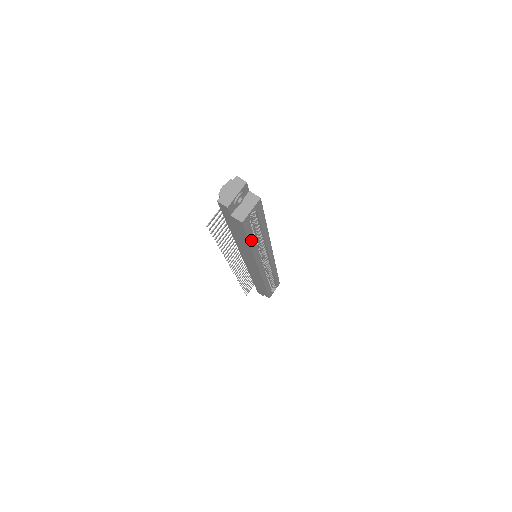
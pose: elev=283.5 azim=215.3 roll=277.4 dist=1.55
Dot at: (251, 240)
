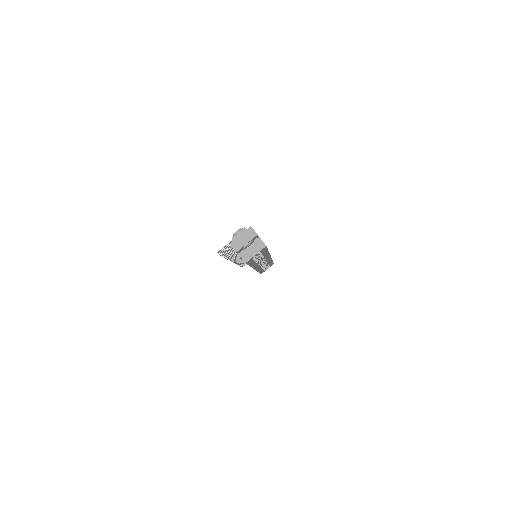
Dot at: occluded
